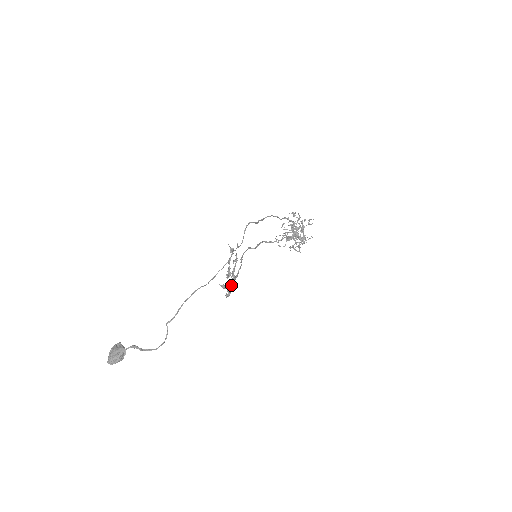
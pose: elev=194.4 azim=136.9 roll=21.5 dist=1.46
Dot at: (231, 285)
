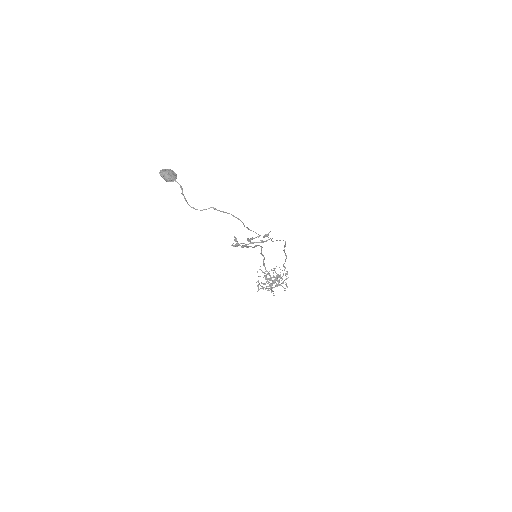
Dot at: occluded
